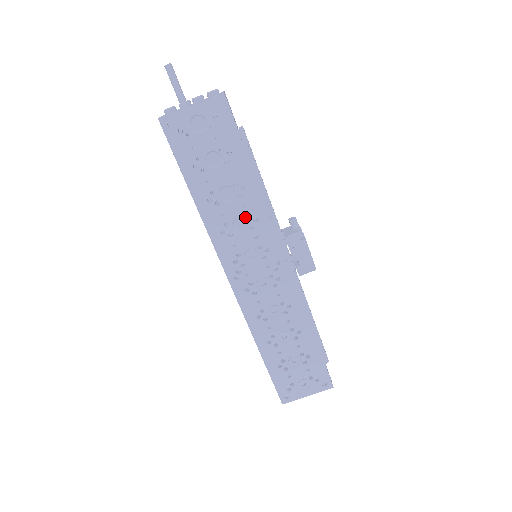
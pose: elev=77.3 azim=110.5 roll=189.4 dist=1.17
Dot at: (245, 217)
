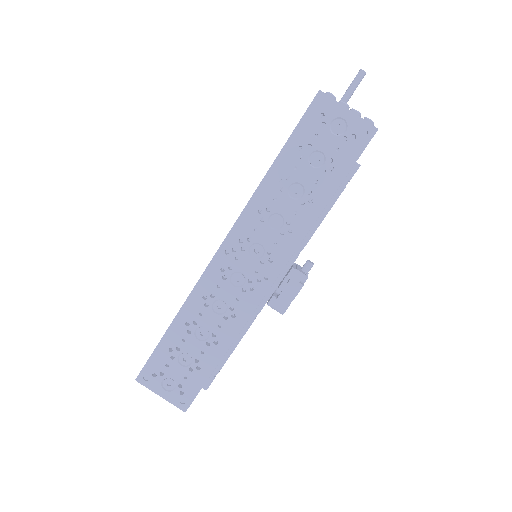
Dot at: (287, 221)
